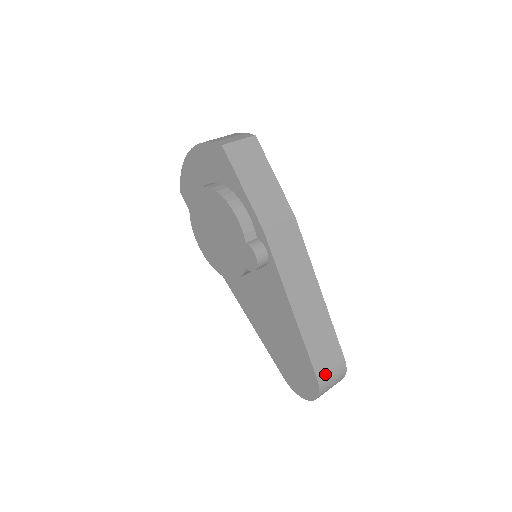
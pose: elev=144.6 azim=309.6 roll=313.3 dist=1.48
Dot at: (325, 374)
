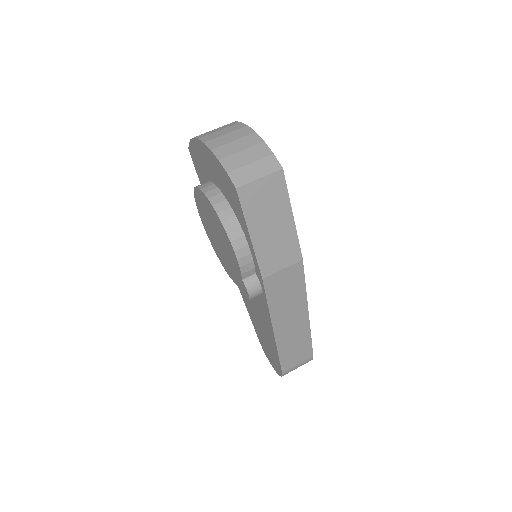
Dot at: (291, 368)
